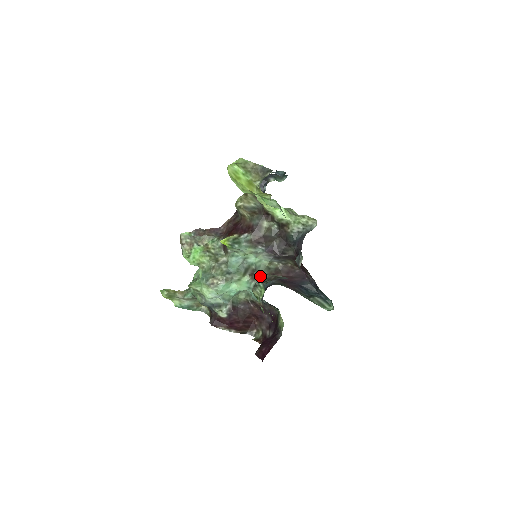
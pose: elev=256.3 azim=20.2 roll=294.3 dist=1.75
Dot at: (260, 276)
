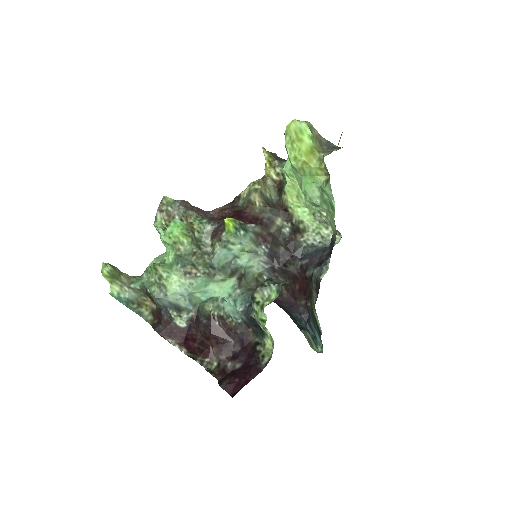
Dot at: (247, 285)
